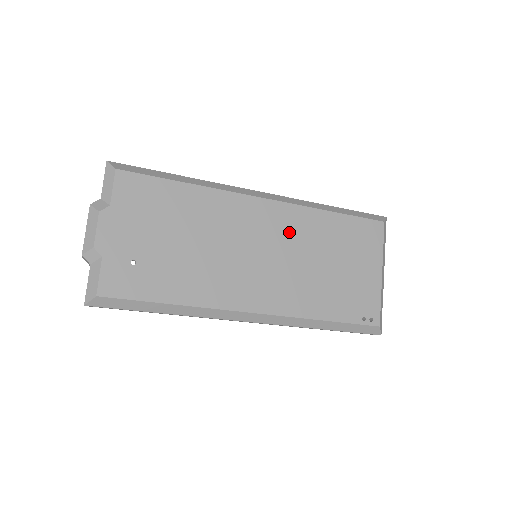
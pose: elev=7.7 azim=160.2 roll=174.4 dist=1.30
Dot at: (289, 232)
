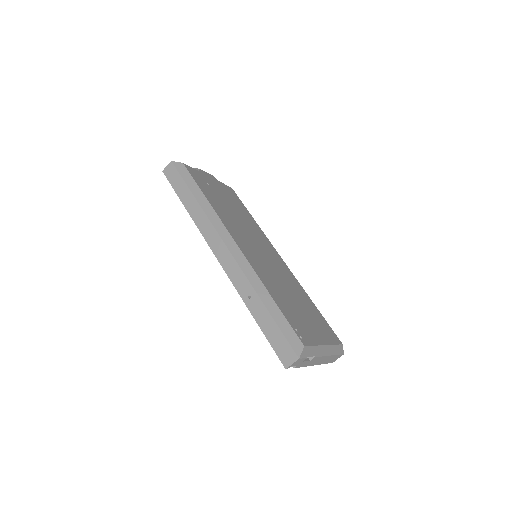
Dot at: (283, 272)
